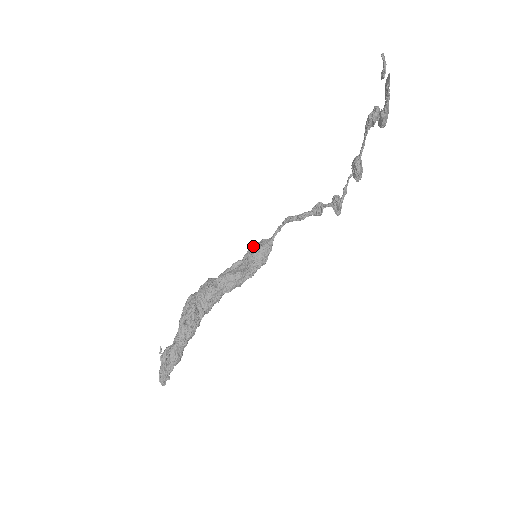
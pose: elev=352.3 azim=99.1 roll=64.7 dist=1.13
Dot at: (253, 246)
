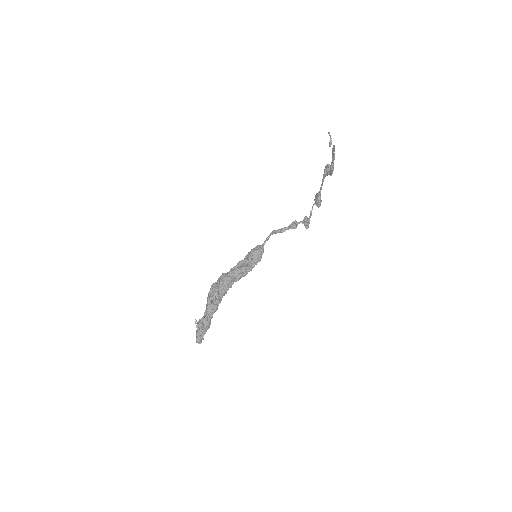
Dot at: (251, 250)
